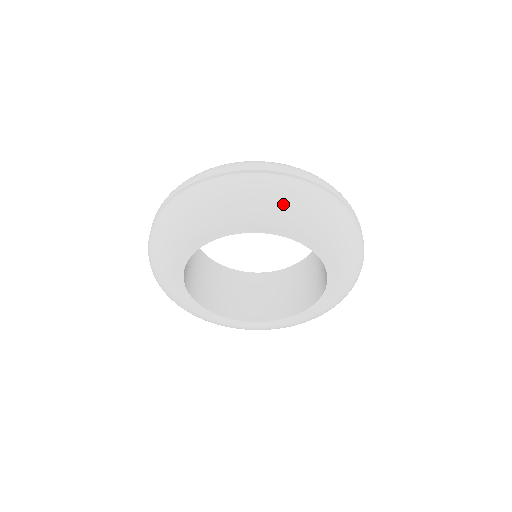
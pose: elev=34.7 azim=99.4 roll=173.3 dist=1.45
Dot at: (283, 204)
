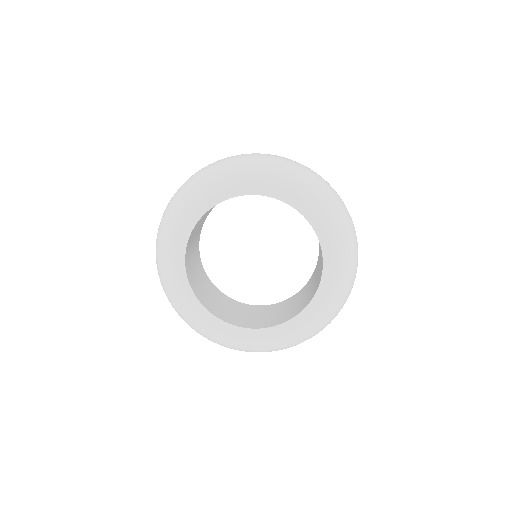
Dot at: (333, 205)
